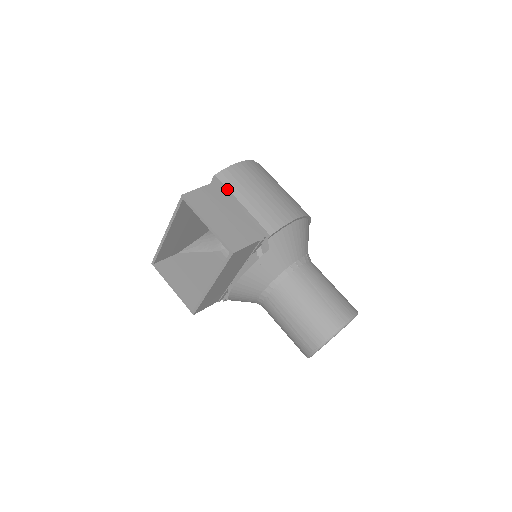
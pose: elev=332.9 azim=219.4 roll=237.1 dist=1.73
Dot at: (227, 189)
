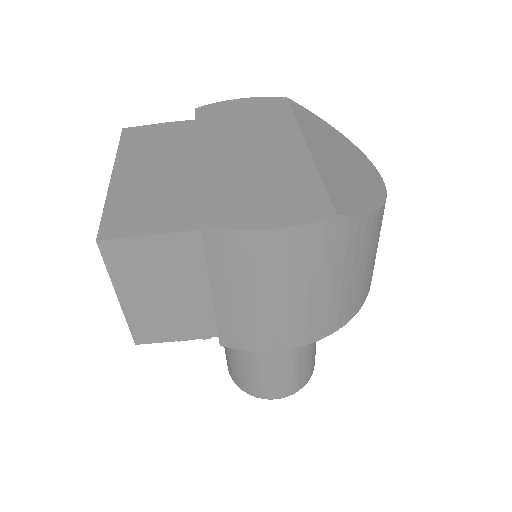
Dot at: (205, 260)
